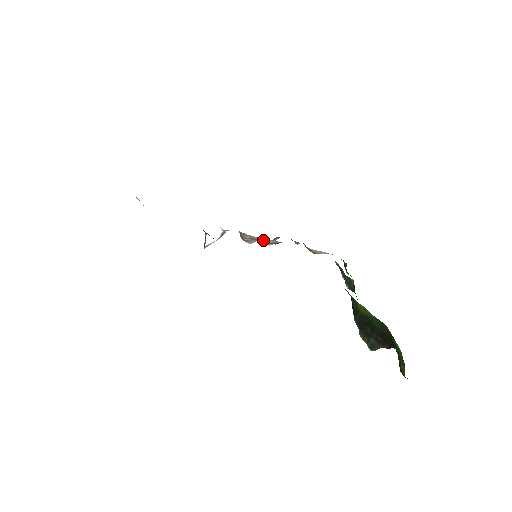
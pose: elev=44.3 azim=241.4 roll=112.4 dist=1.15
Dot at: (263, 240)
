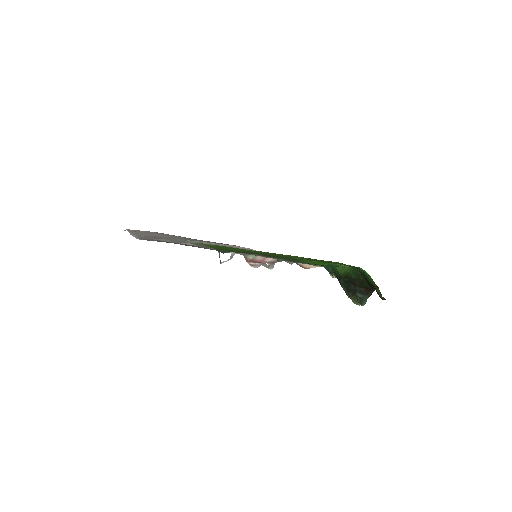
Dot at: (263, 260)
